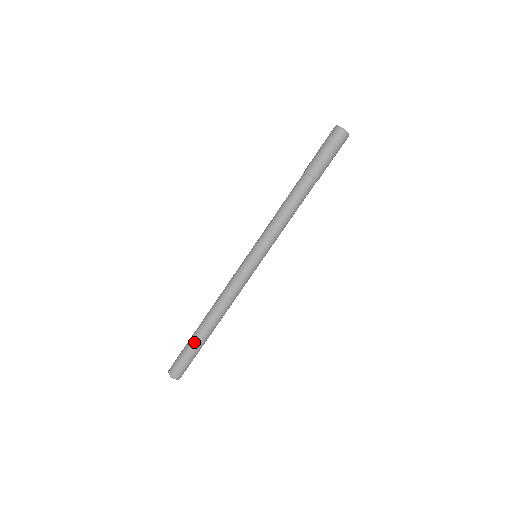
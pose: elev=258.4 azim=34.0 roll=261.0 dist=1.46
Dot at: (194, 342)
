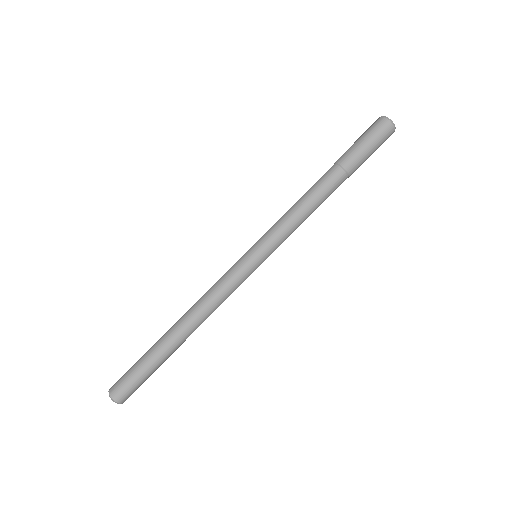
Dot at: (150, 349)
